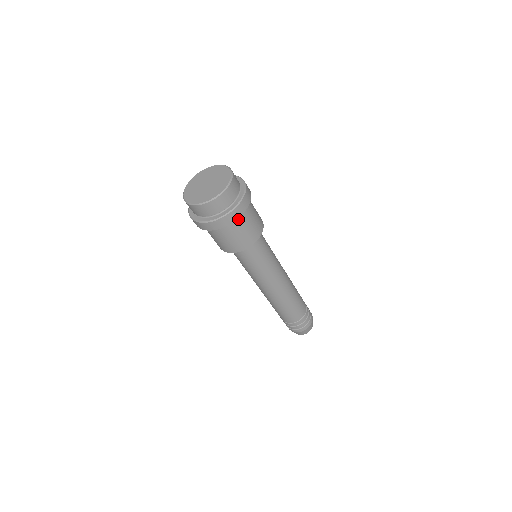
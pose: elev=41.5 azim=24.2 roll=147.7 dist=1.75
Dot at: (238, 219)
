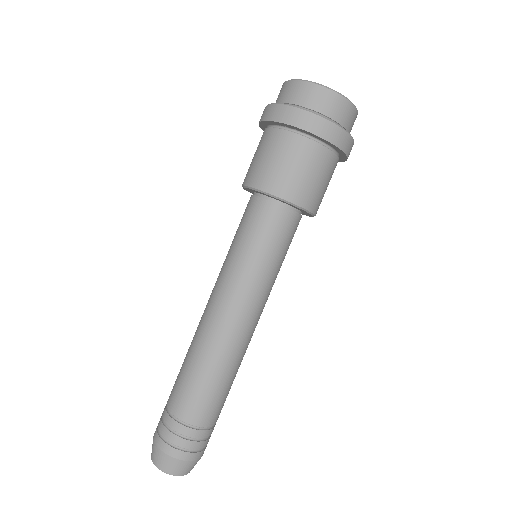
Dot at: (330, 155)
